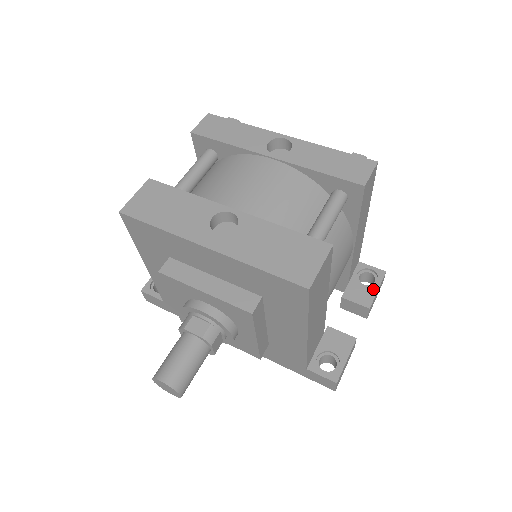
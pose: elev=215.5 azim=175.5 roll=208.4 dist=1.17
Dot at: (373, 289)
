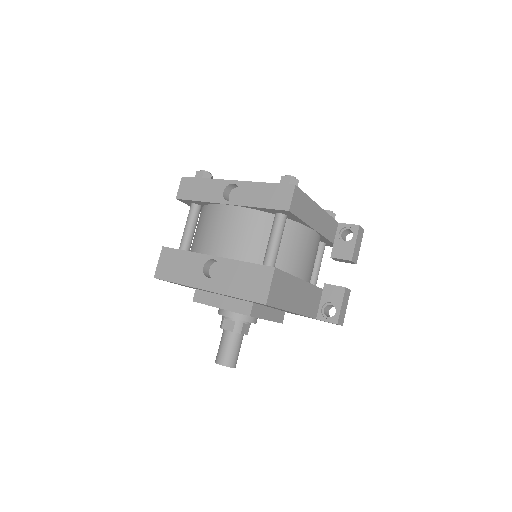
Dot at: (352, 244)
